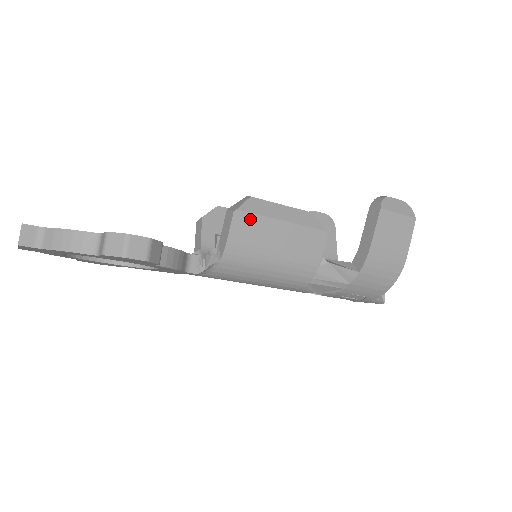
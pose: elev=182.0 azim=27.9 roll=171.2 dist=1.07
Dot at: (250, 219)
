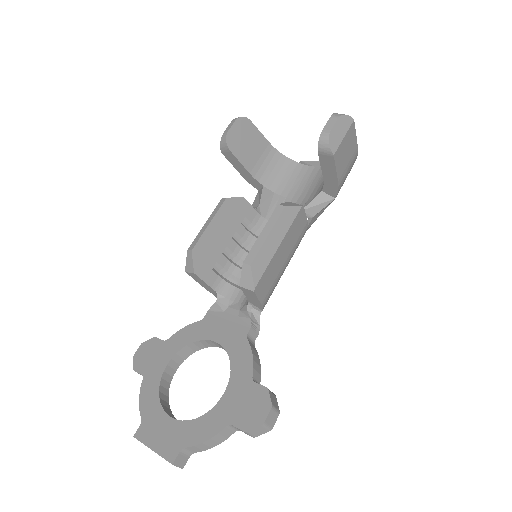
Dot at: (264, 278)
